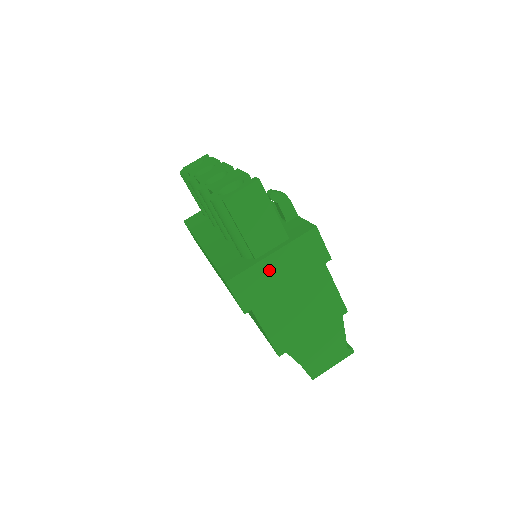
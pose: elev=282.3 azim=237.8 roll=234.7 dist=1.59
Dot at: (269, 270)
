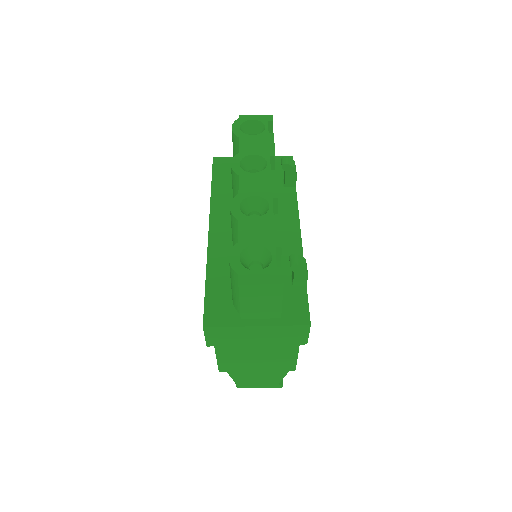
Dot at: (247, 333)
